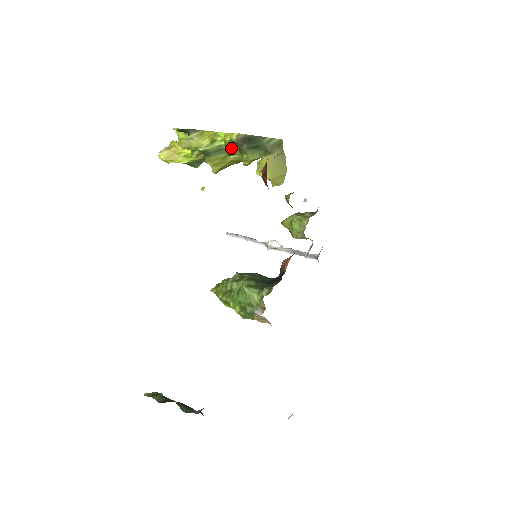
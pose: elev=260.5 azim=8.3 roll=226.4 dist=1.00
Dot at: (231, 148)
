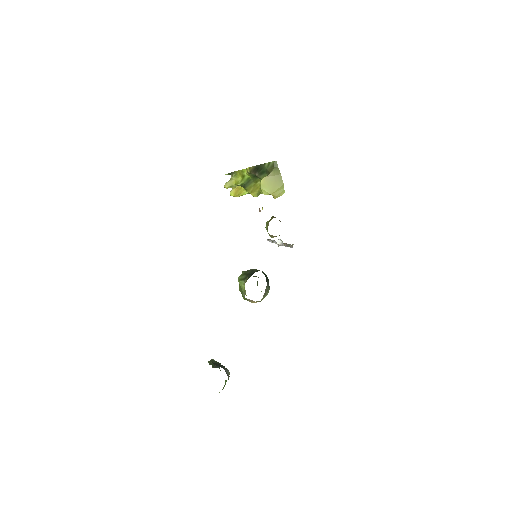
Dot at: (254, 177)
